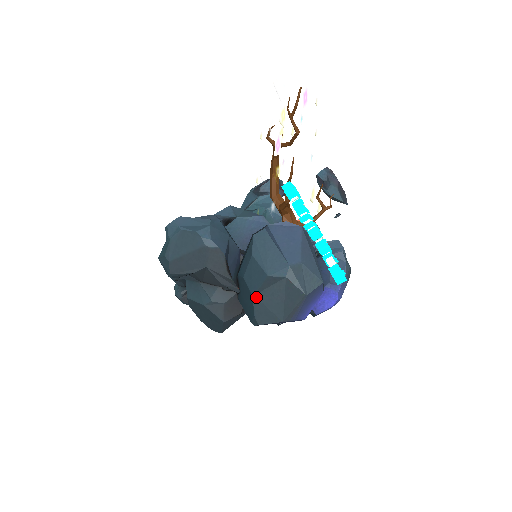
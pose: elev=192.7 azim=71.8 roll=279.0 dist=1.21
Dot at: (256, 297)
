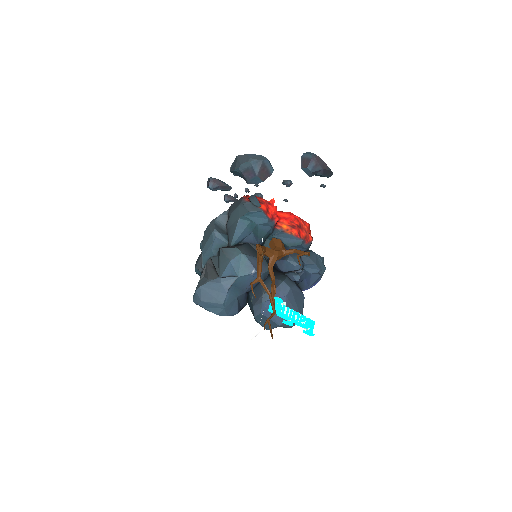
Dot at: occluded
